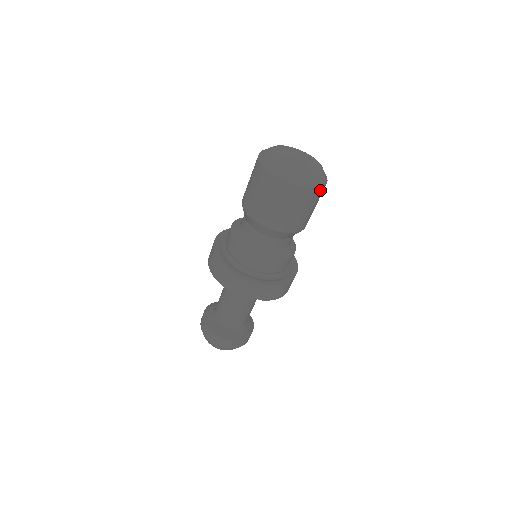
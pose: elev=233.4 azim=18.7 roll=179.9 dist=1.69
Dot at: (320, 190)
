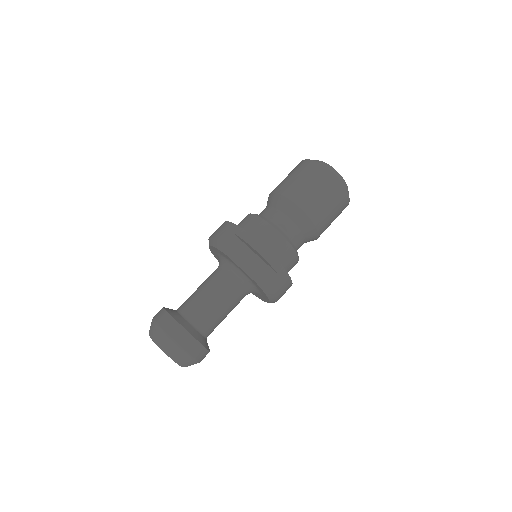
Dot at: (346, 196)
